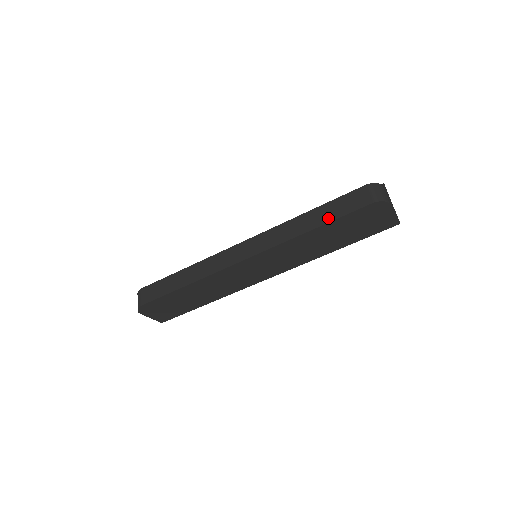
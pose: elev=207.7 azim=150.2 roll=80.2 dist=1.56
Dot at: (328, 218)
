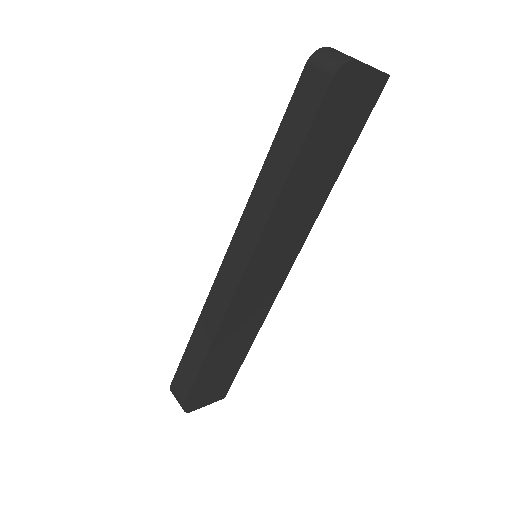
Dot at: (294, 146)
